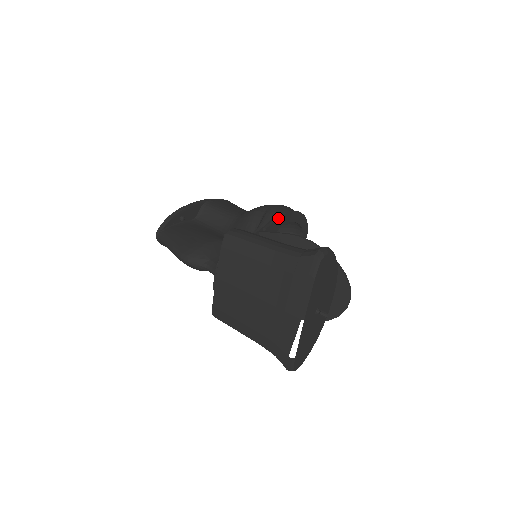
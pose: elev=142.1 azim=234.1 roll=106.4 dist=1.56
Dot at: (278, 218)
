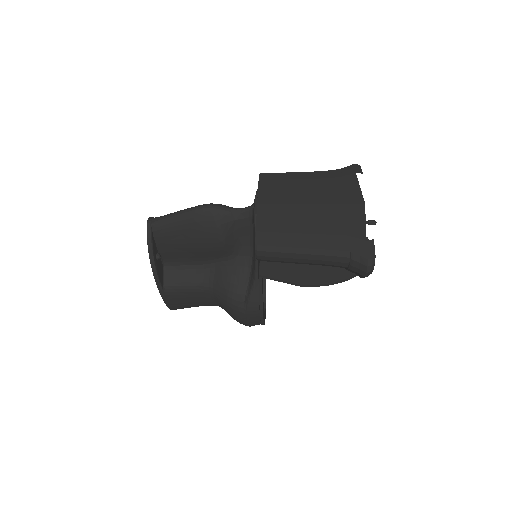
Dot at: occluded
